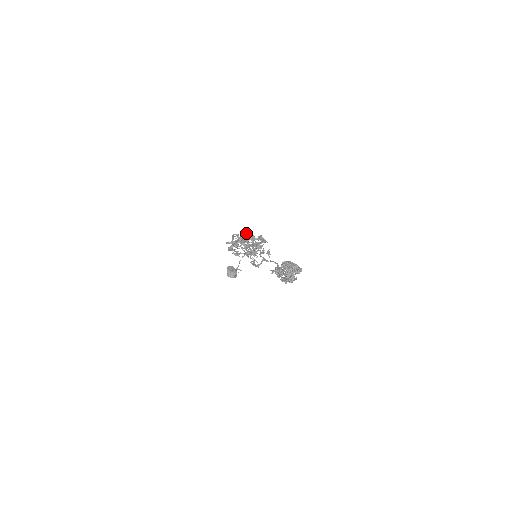
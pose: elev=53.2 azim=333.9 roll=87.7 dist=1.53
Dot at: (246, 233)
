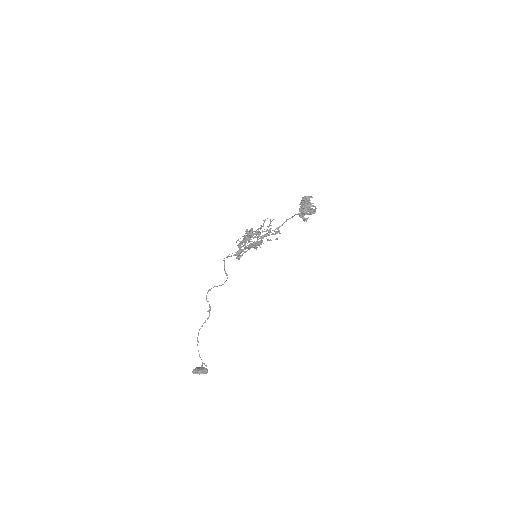
Dot at: occluded
